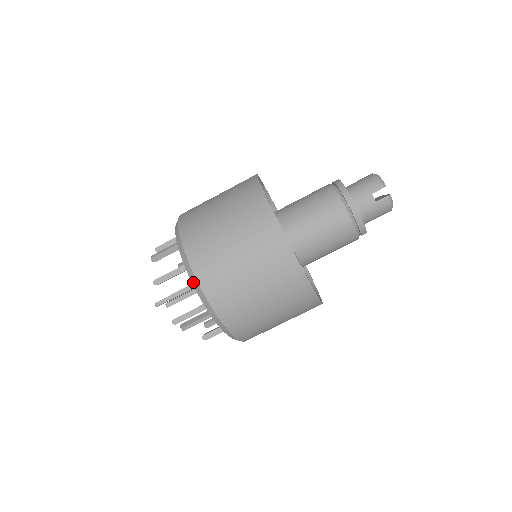
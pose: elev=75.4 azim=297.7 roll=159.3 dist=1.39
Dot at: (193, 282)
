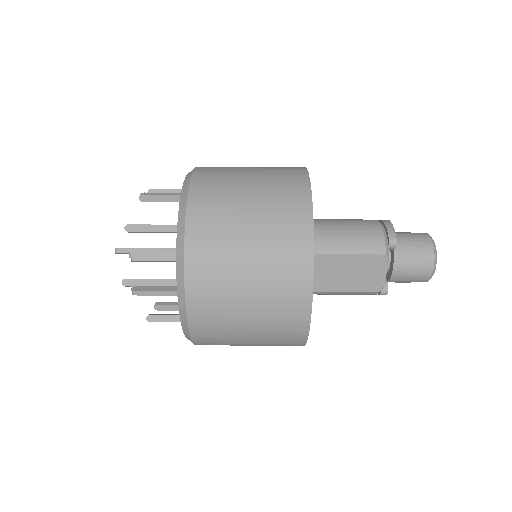
Dot at: occluded
